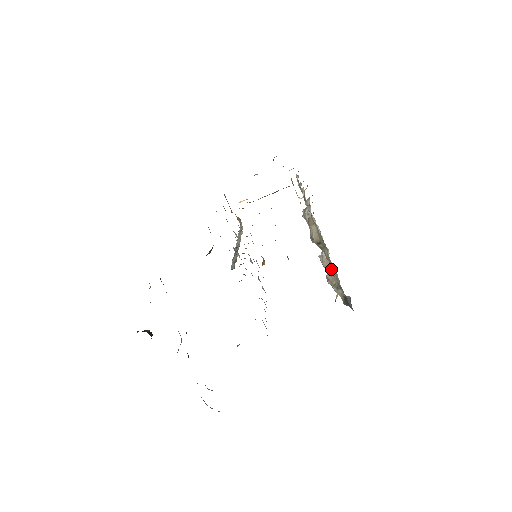
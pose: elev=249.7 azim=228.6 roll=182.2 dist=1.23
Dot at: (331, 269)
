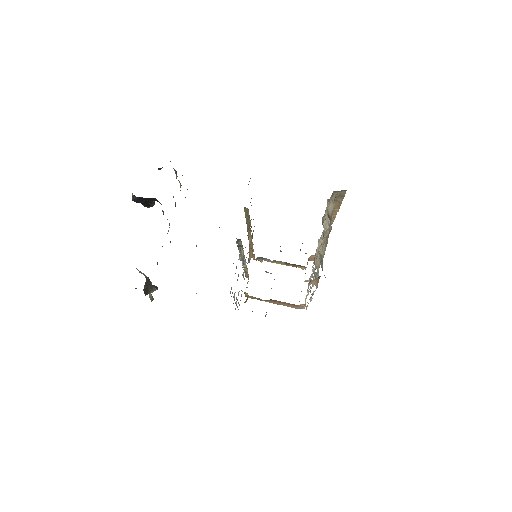
Dot at: (327, 239)
